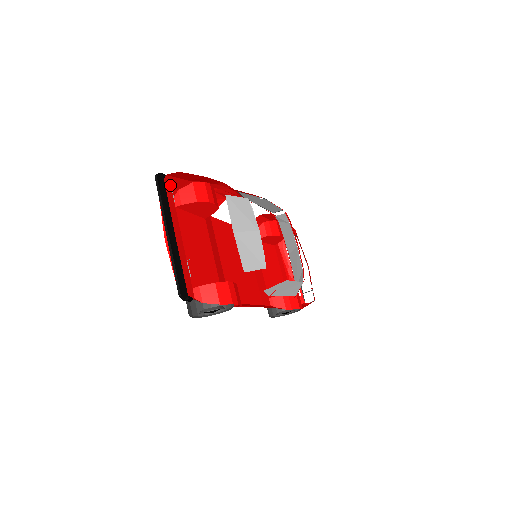
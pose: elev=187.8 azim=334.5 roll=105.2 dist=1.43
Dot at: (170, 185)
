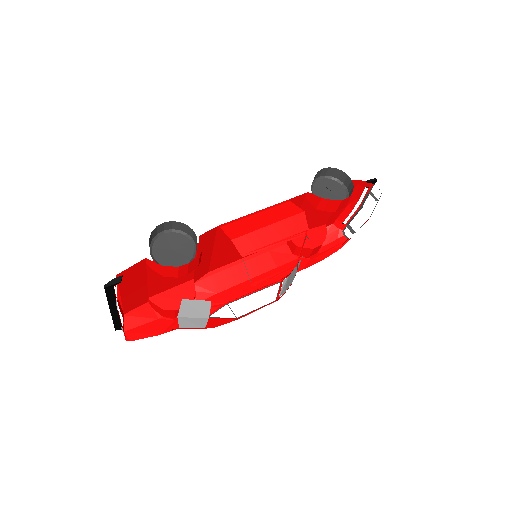
Dot at: occluded
